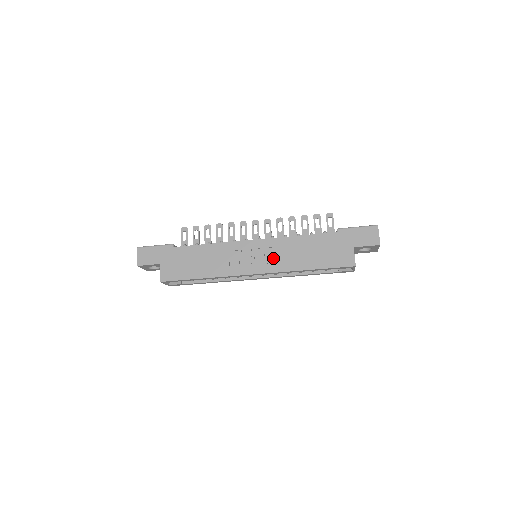
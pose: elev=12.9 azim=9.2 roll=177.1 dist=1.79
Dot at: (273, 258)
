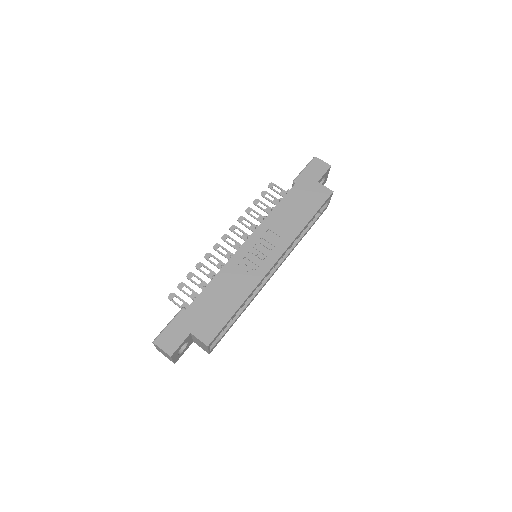
Dot at: (275, 239)
